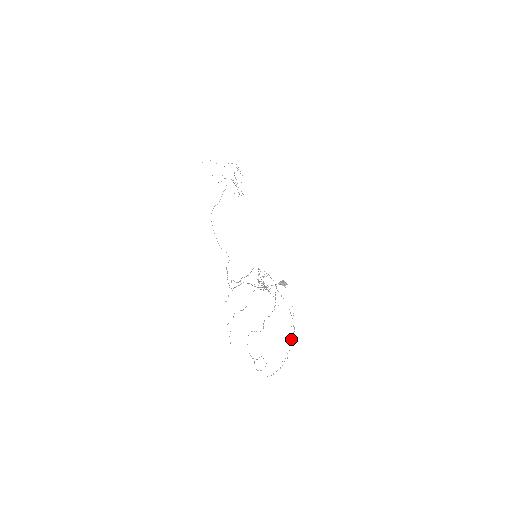
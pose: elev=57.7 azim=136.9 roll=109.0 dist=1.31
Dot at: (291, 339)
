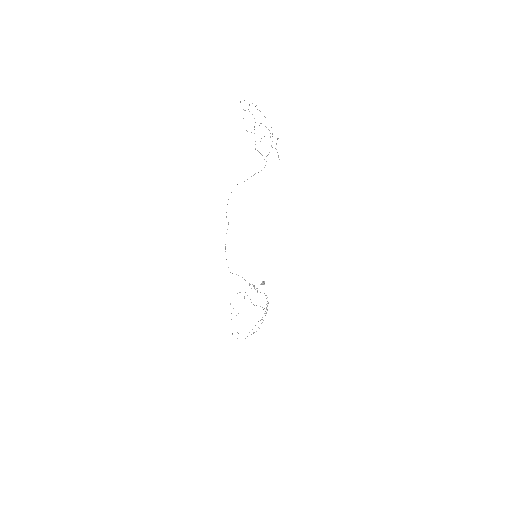
Dot at: occluded
